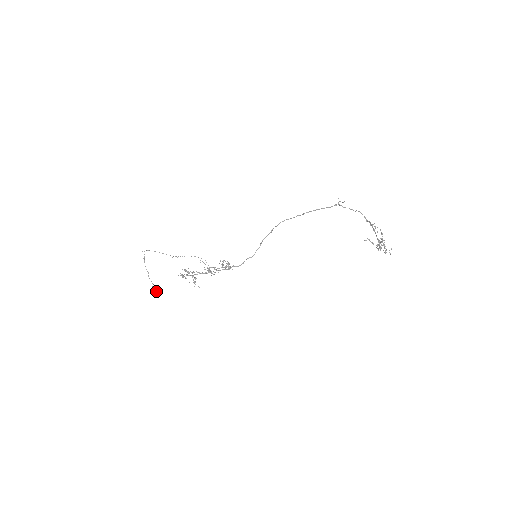
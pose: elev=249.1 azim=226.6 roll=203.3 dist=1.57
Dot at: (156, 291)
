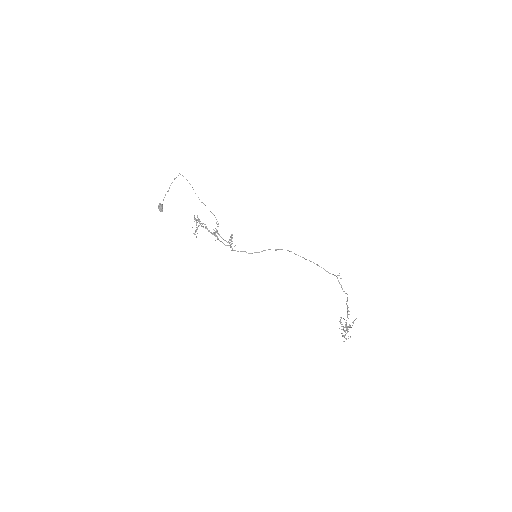
Dot at: (161, 209)
